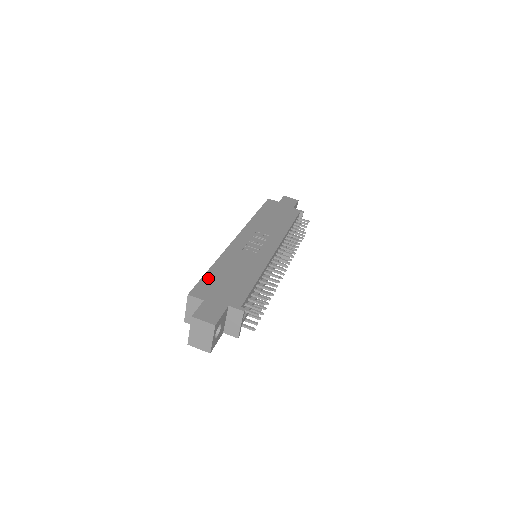
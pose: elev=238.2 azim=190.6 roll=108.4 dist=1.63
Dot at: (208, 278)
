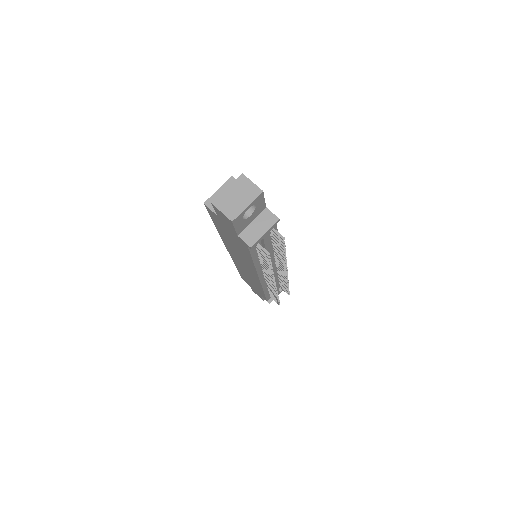
Dot at: occluded
